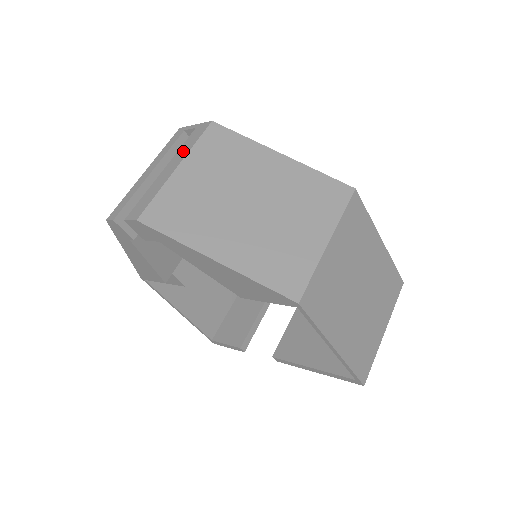
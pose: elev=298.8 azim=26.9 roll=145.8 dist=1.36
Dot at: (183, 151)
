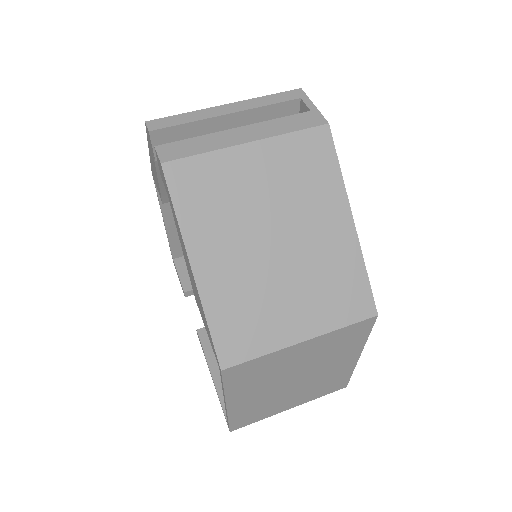
Dot at: (272, 128)
